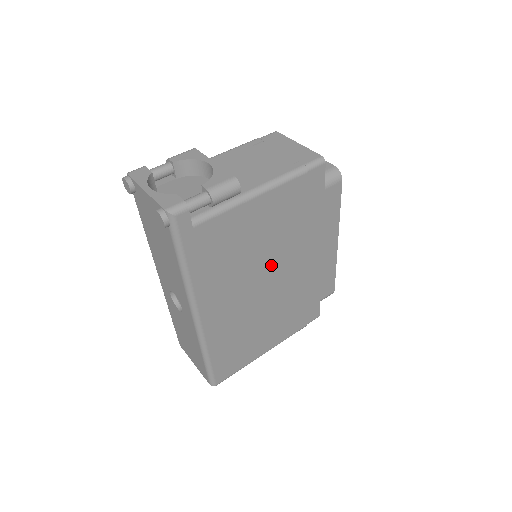
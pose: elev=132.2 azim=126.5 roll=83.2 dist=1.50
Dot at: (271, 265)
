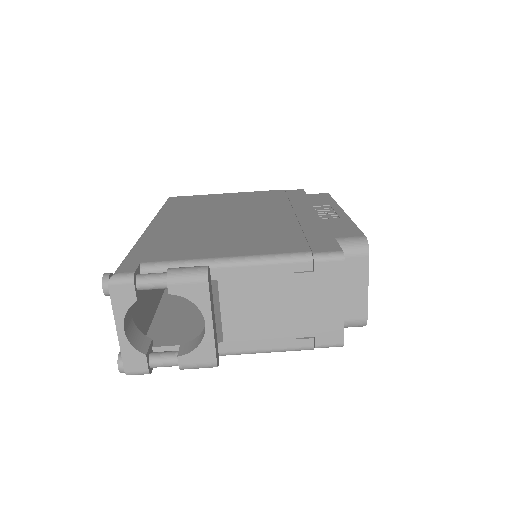
Dot at: occluded
